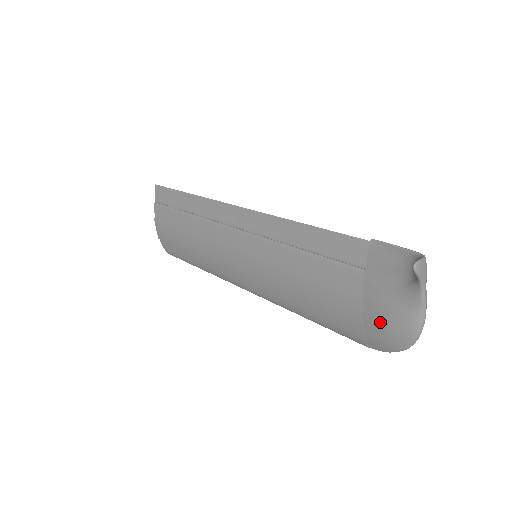
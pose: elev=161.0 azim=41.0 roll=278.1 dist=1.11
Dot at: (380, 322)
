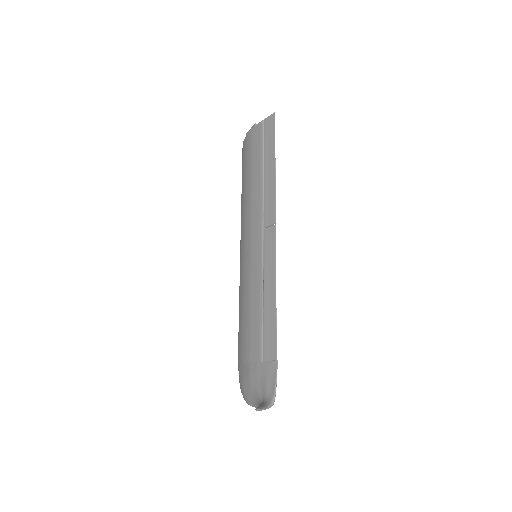
Dot at: (244, 379)
